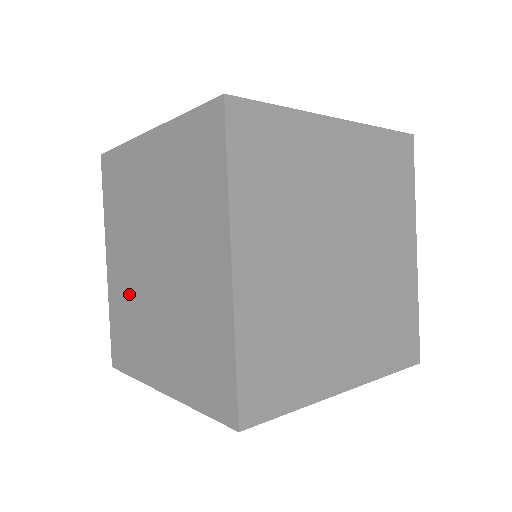
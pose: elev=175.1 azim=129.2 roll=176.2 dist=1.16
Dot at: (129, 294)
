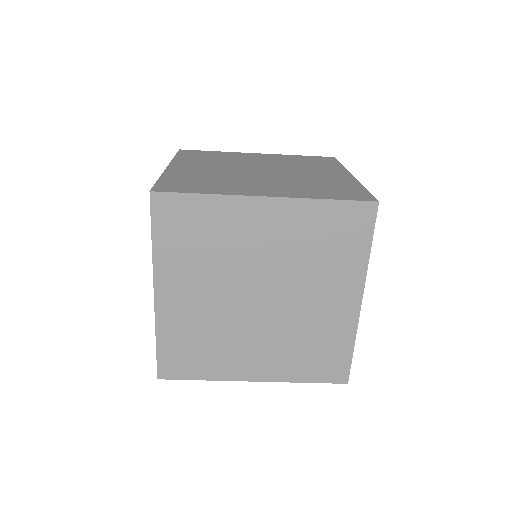
Dot at: occluded
